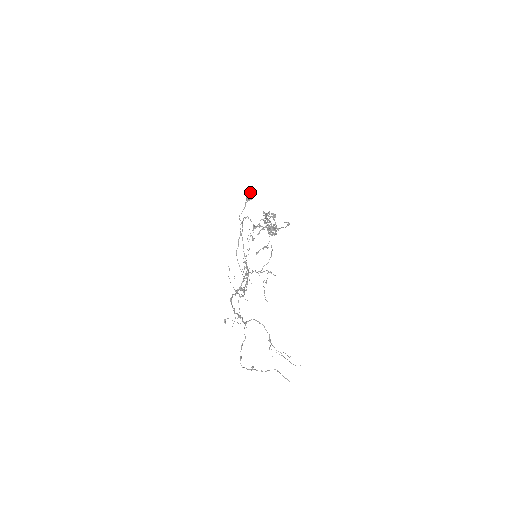
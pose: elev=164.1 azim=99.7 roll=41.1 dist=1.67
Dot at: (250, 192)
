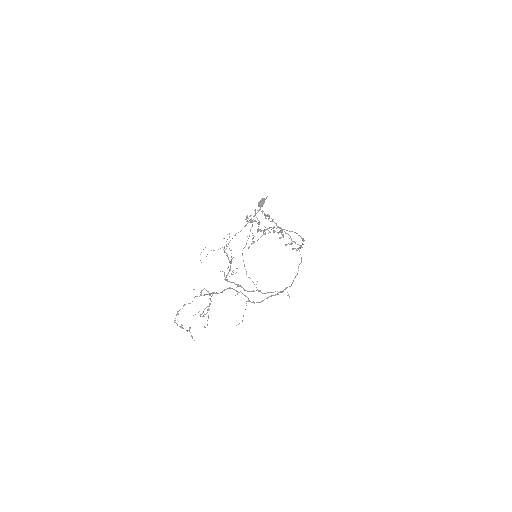
Dot at: (262, 199)
